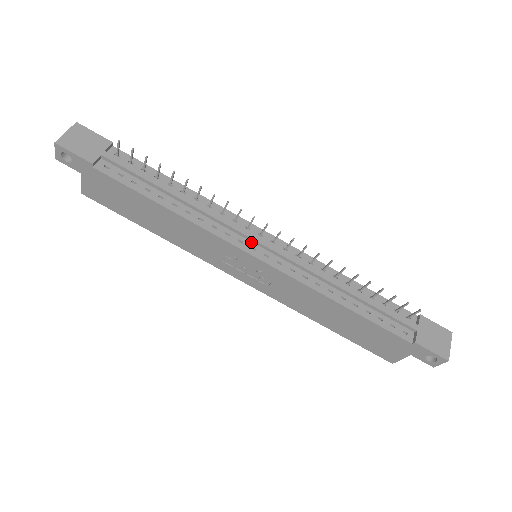
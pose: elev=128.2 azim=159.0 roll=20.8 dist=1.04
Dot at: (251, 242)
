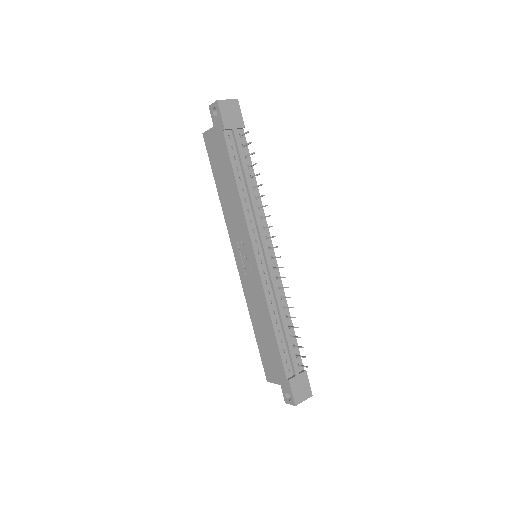
Dot at: (261, 247)
